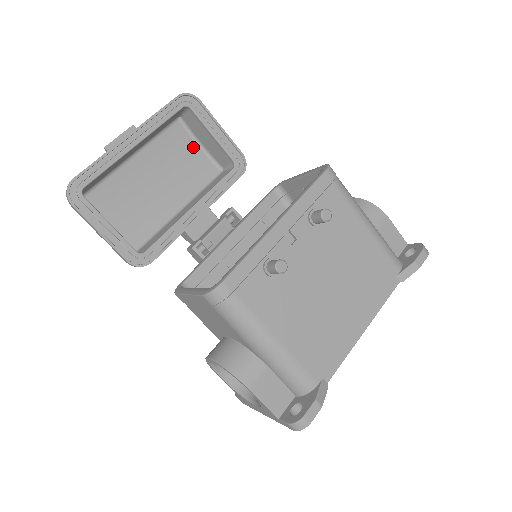
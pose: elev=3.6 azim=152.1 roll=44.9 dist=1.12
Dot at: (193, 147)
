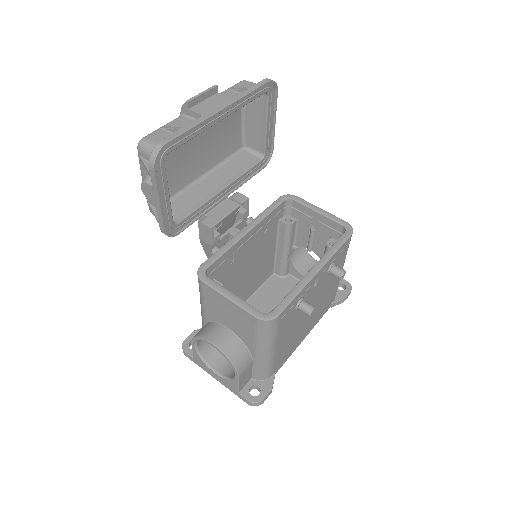
Dot at: (237, 118)
